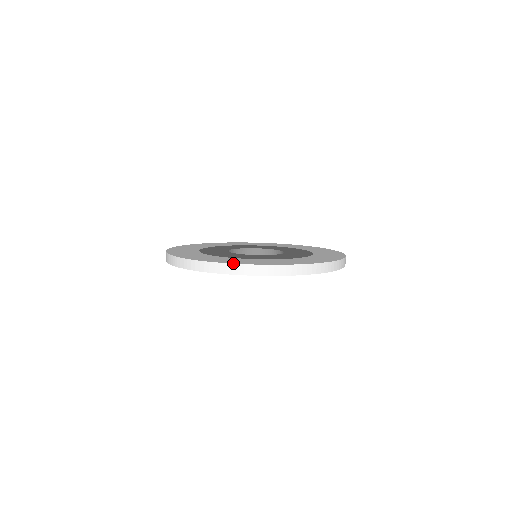
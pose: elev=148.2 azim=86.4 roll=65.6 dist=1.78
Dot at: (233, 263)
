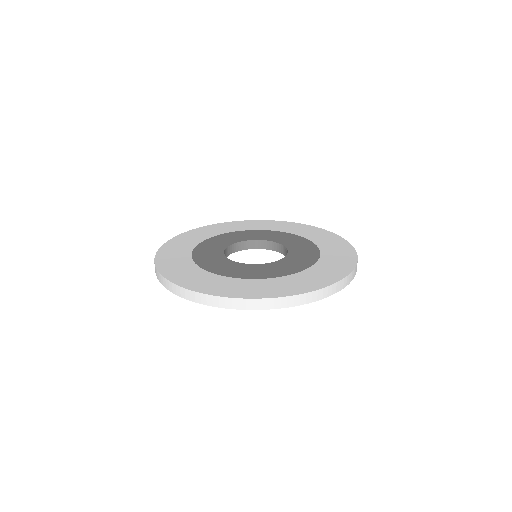
Dot at: (240, 297)
